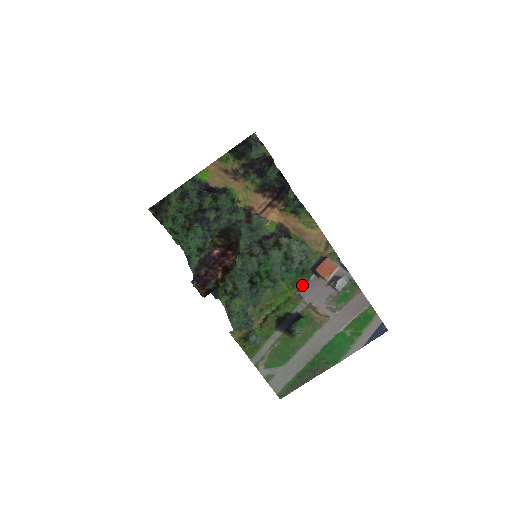
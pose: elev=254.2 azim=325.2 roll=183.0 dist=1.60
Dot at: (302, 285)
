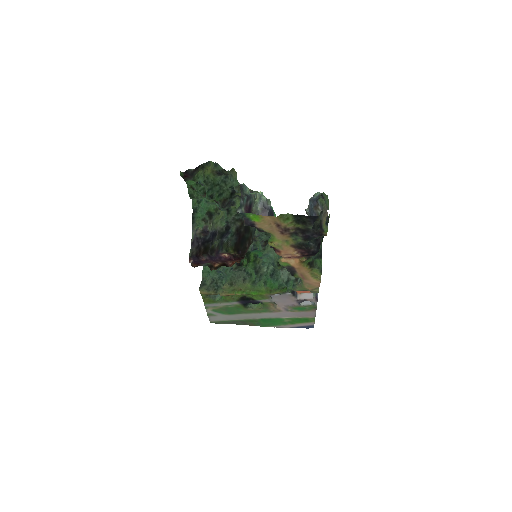
Dot at: (277, 293)
